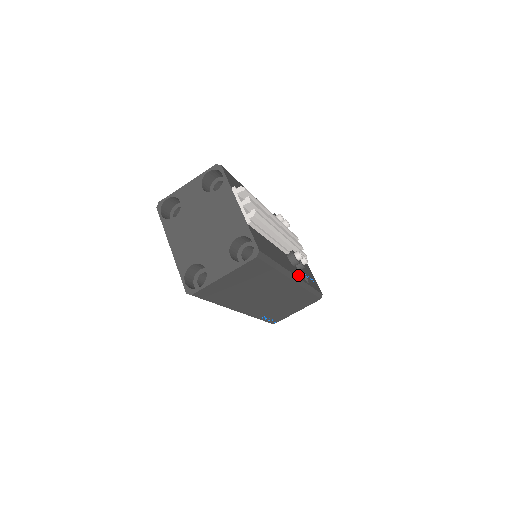
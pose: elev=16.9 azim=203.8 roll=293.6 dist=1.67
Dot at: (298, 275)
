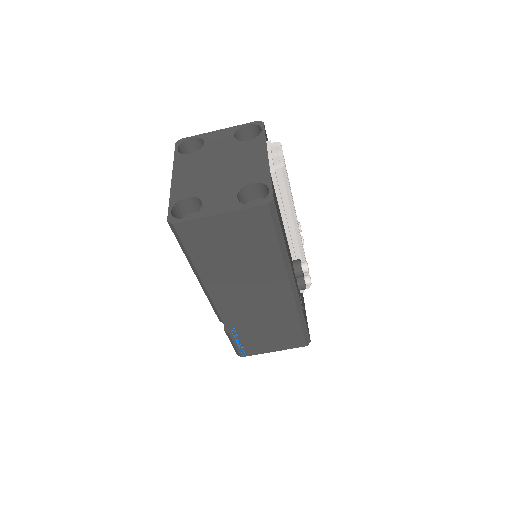
Dot at: occluded
